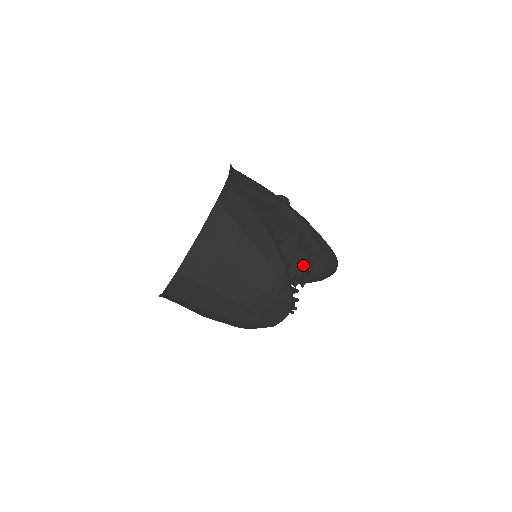
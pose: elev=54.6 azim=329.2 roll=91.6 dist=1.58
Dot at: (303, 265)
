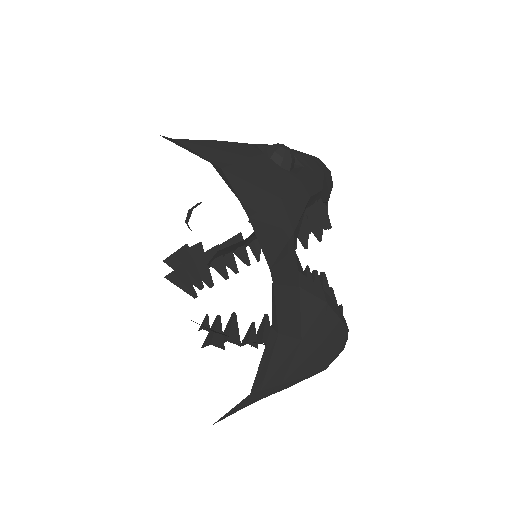
Dot at: occluded
